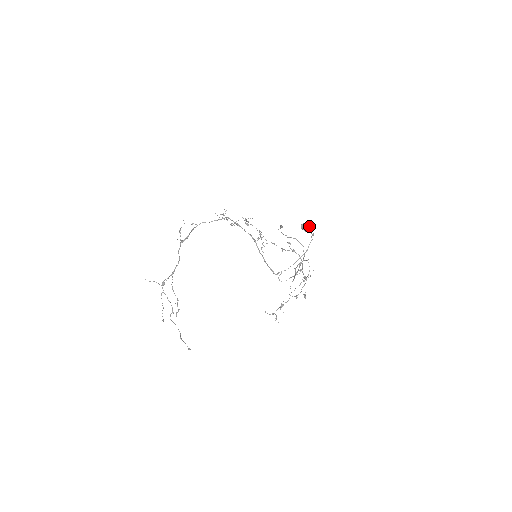
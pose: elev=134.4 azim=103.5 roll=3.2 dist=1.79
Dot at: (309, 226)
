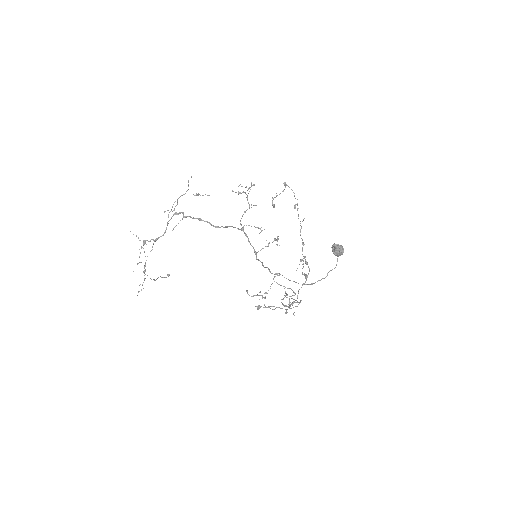
Dot at: (340, 253)
